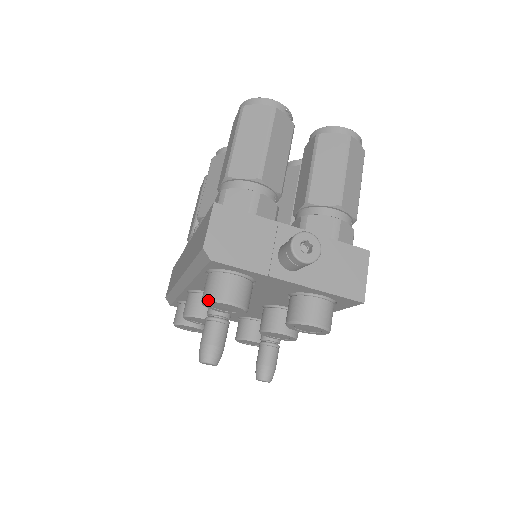
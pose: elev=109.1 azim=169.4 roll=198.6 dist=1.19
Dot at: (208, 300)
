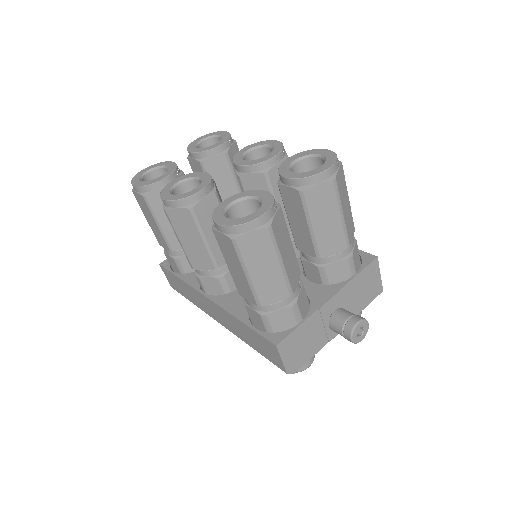
Dot at: occluded
